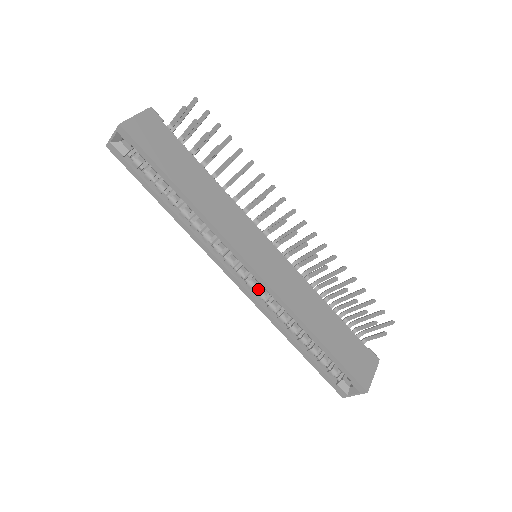
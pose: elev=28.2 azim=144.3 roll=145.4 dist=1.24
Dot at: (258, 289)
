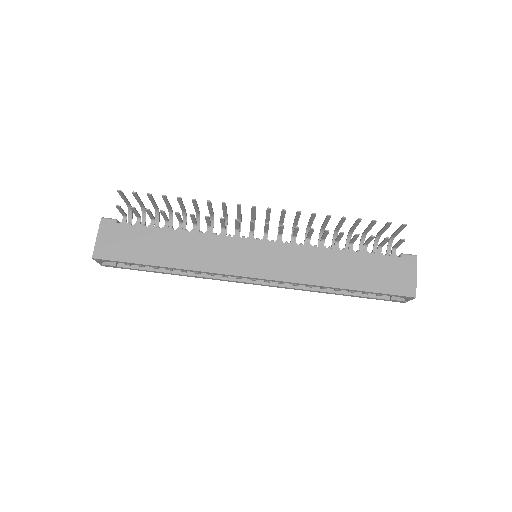
Dot at: occluded
